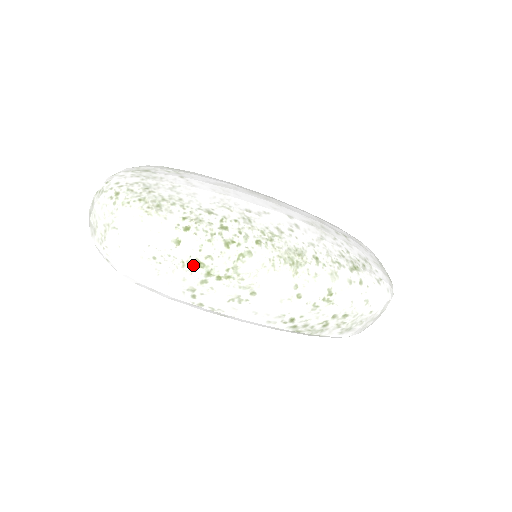
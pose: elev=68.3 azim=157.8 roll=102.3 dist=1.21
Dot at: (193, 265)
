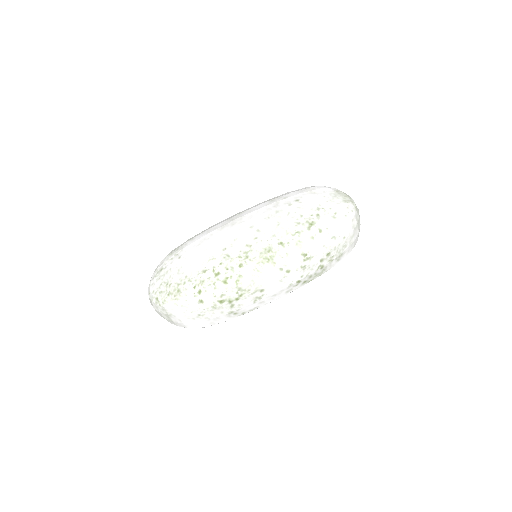
Dot at: (219, 304)
